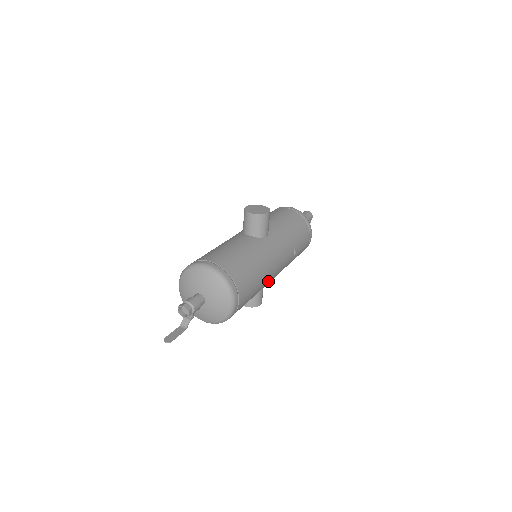
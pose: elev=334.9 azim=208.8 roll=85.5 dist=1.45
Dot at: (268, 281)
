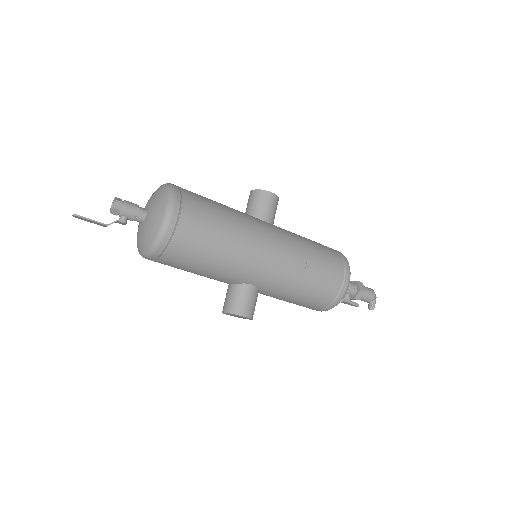
Dot at: (247, 256)
